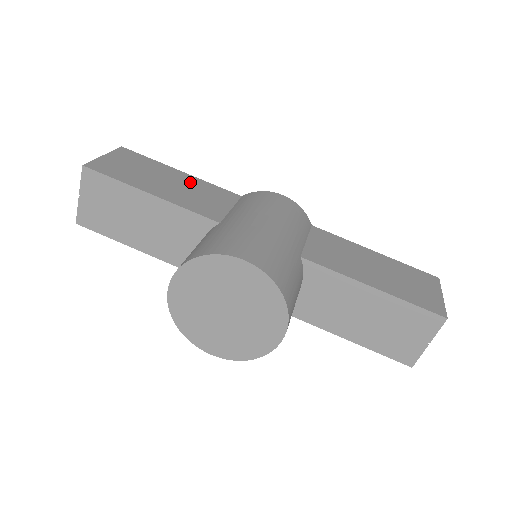
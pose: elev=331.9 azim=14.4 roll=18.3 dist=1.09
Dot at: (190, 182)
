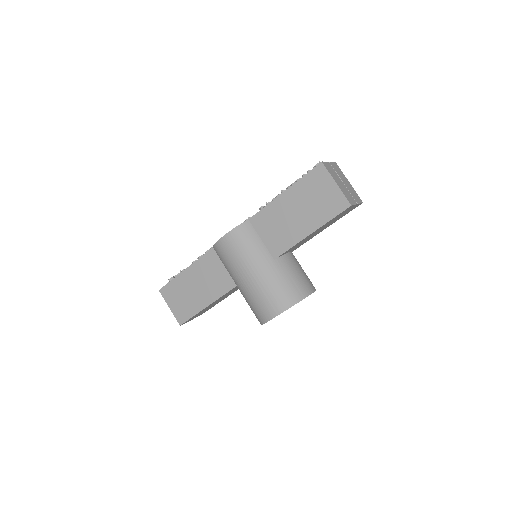
Dot at: (197, 273)
